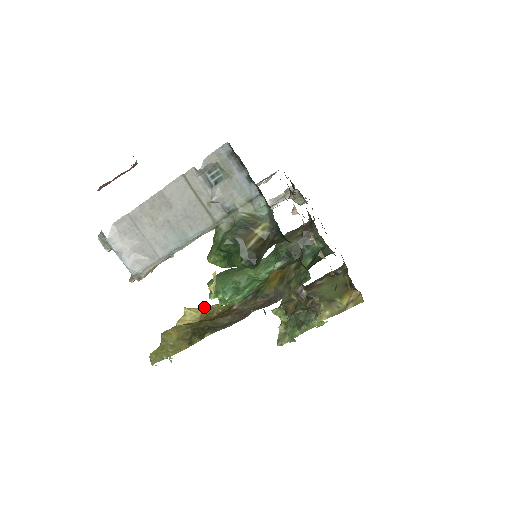
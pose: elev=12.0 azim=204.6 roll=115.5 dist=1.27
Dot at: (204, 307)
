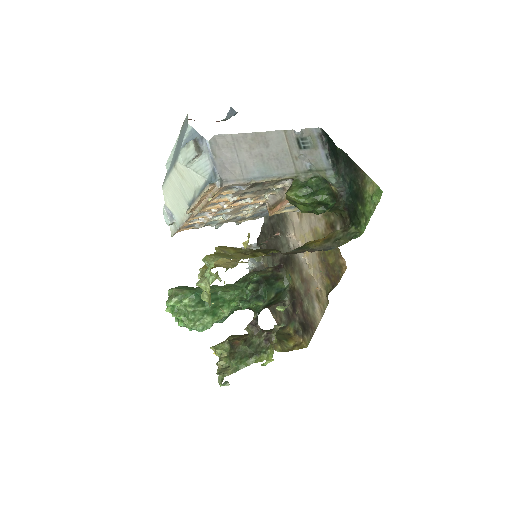
Dot at: occluded
